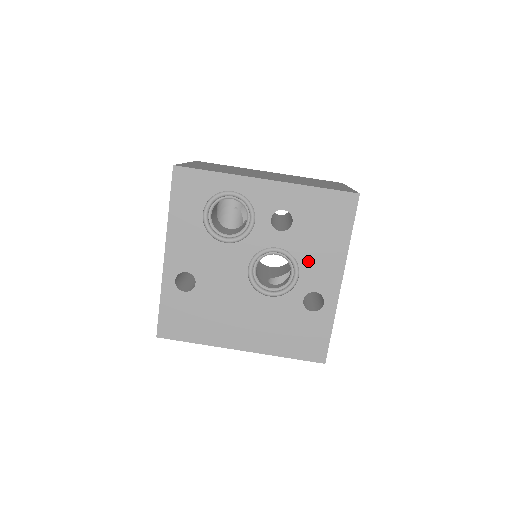
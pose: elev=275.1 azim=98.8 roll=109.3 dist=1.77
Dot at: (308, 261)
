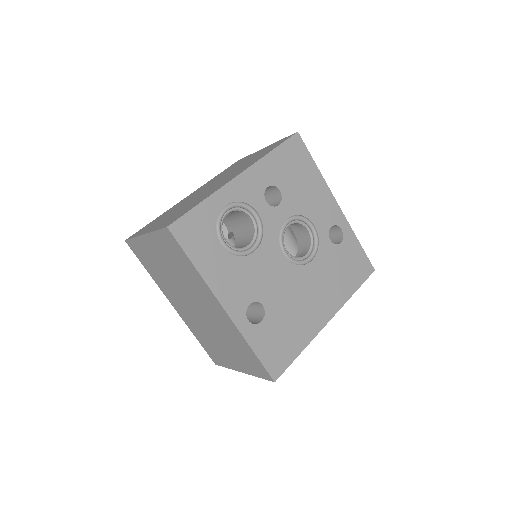
Dot at: (310, 209)
